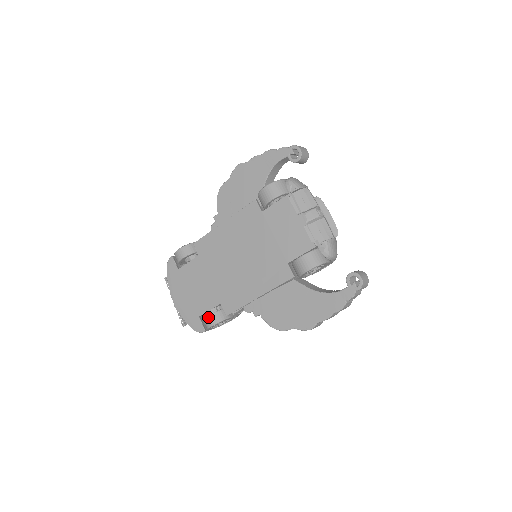
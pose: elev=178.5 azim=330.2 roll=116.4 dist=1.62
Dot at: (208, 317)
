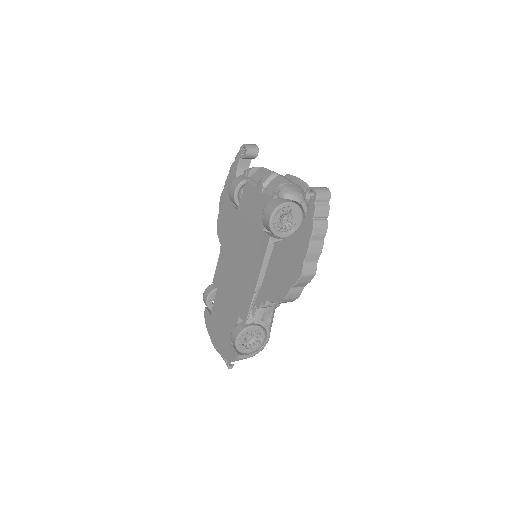
Dot at: (231, 335)
